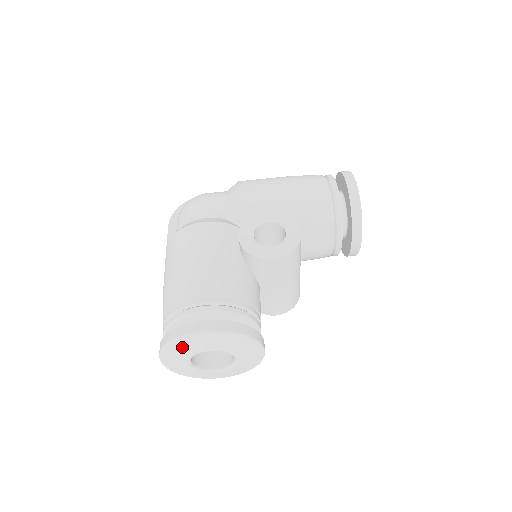
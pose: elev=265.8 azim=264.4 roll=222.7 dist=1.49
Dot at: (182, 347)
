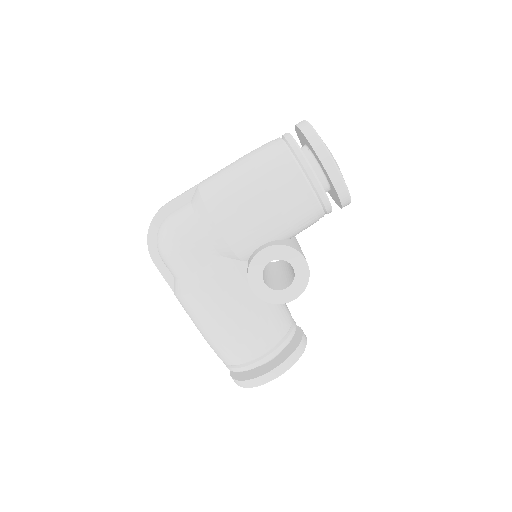
Dot at: occluded
